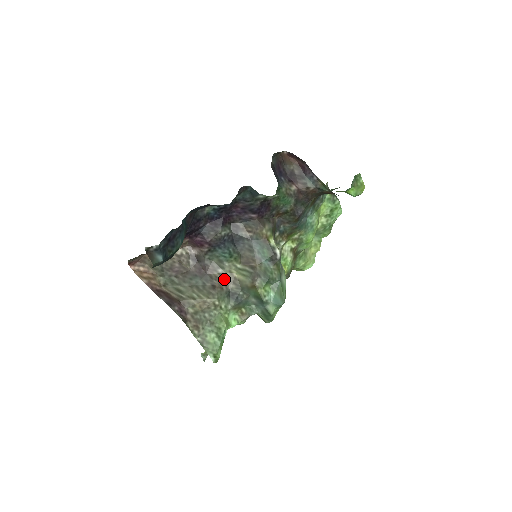
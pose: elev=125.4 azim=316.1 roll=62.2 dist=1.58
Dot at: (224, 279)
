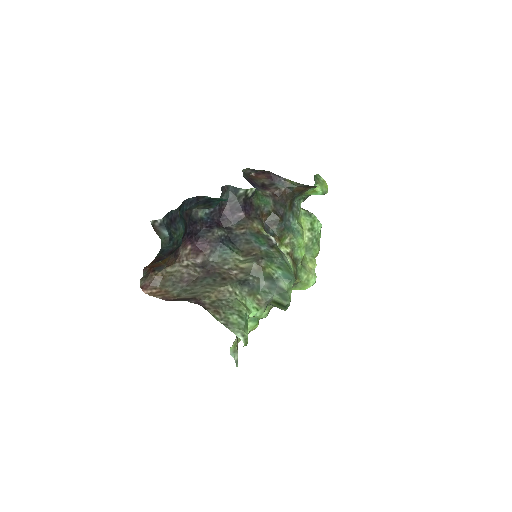
Dot at: (232, 272)
